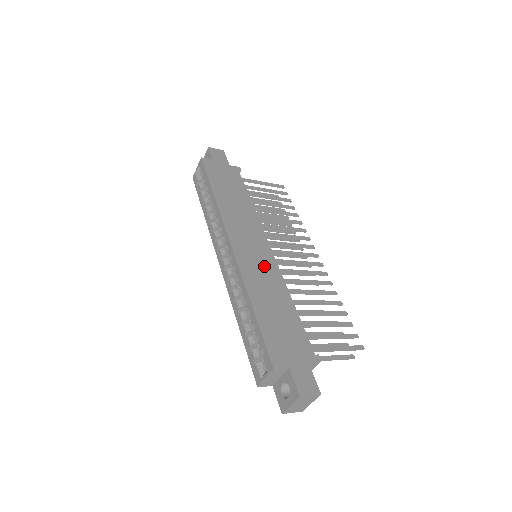
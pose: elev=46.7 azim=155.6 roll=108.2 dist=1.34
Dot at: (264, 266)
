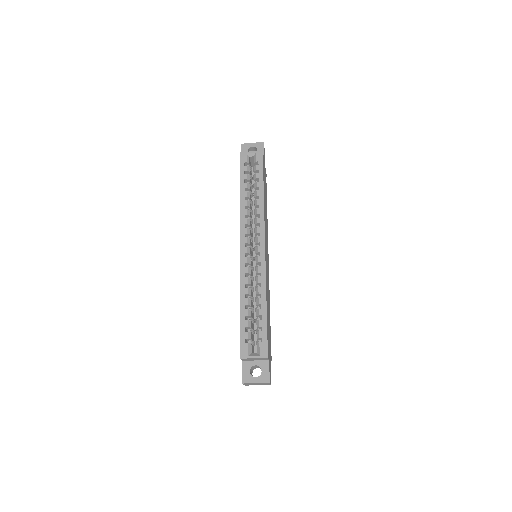
Dot at: occluded
